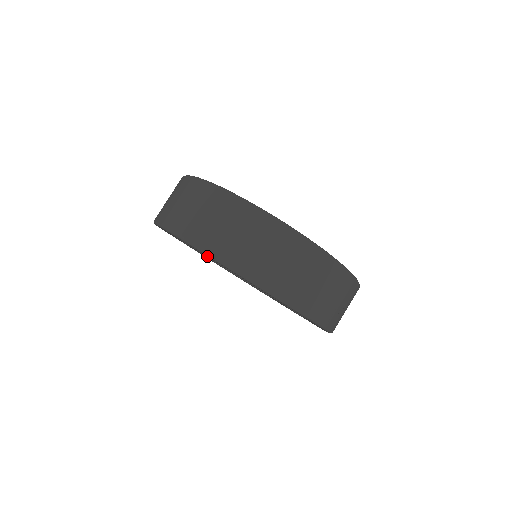
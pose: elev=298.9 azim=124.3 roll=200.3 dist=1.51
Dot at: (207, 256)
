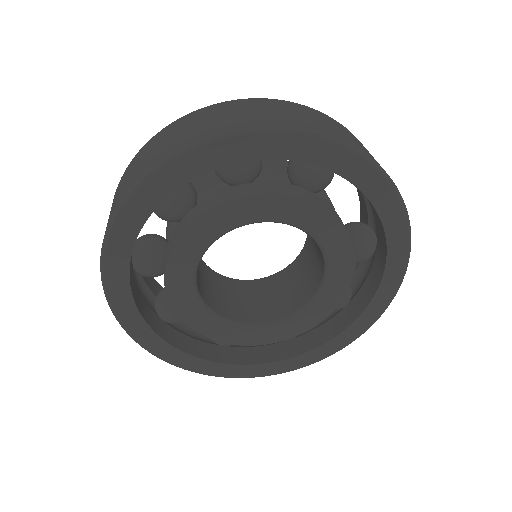
Dot at: (220, 203)
